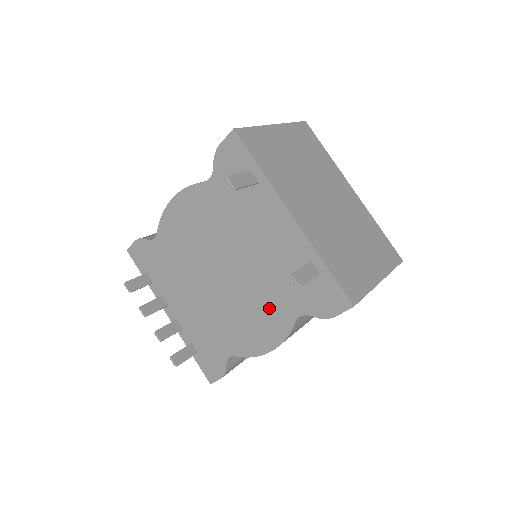
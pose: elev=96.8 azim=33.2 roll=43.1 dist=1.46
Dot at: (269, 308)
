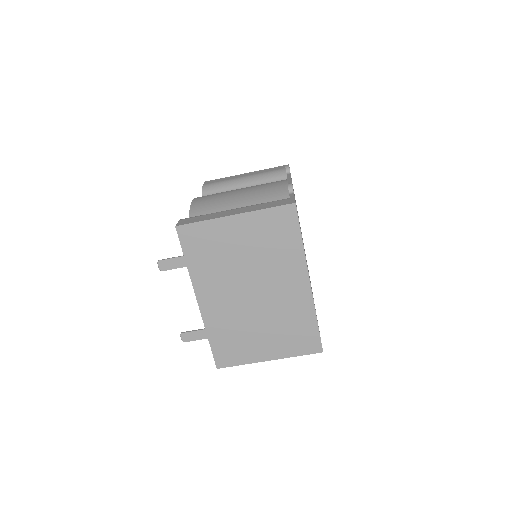
Dot at: occluded
